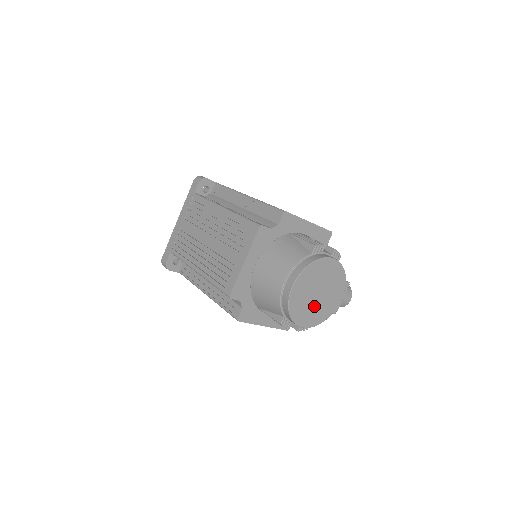
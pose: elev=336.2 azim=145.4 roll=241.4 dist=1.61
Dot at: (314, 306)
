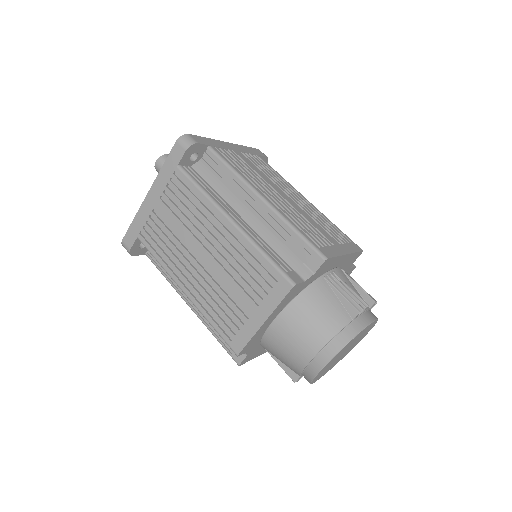
Dot at: (335, 361)
